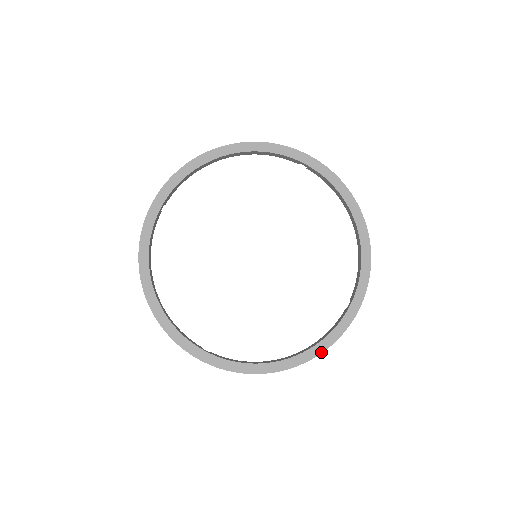
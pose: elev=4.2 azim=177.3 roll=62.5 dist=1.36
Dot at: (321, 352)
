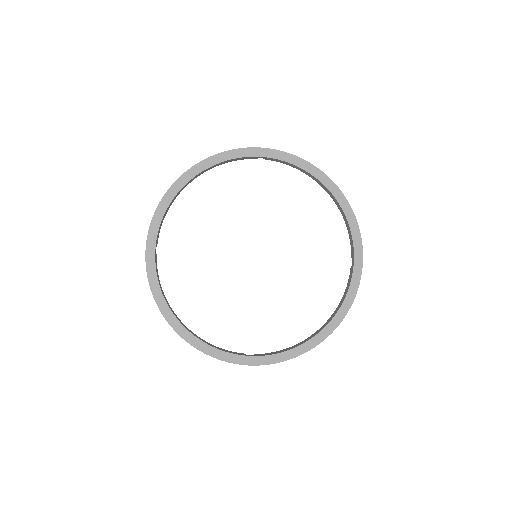
Dot at: (346, 312)
